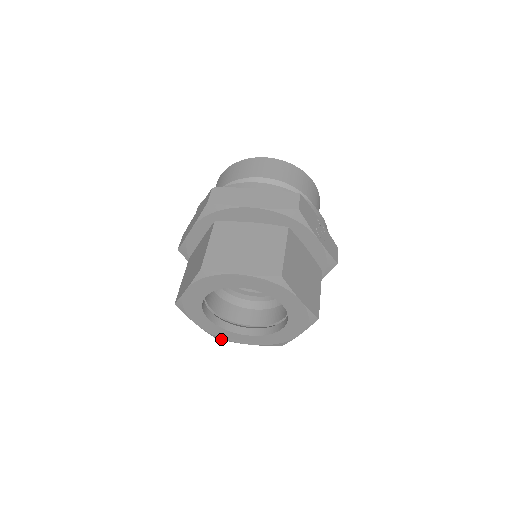
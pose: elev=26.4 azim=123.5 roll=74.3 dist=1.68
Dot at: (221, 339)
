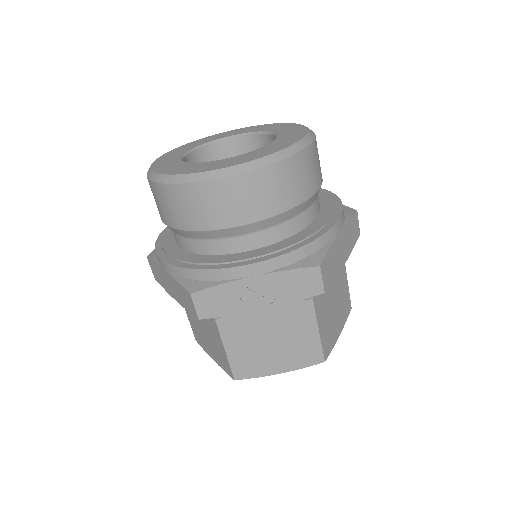
Dot at: occluded
